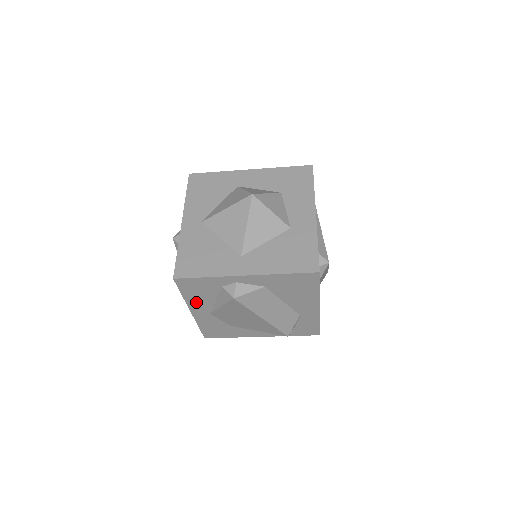
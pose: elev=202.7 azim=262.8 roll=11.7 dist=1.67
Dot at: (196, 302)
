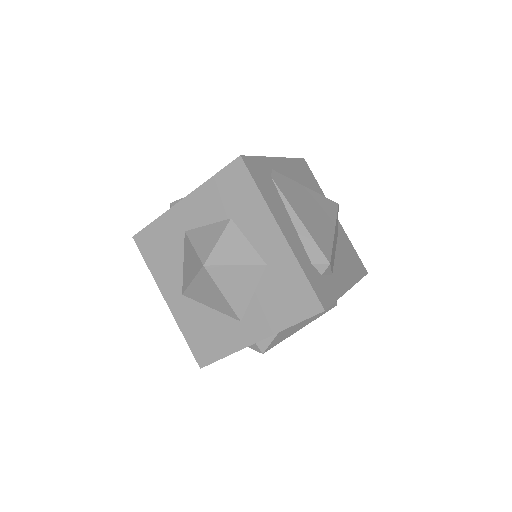
Dot at: occluded
